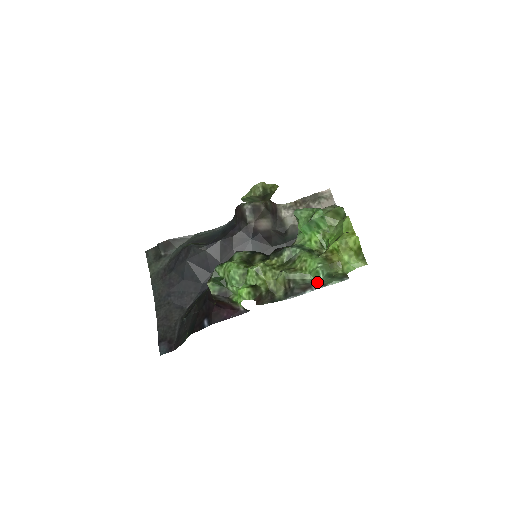
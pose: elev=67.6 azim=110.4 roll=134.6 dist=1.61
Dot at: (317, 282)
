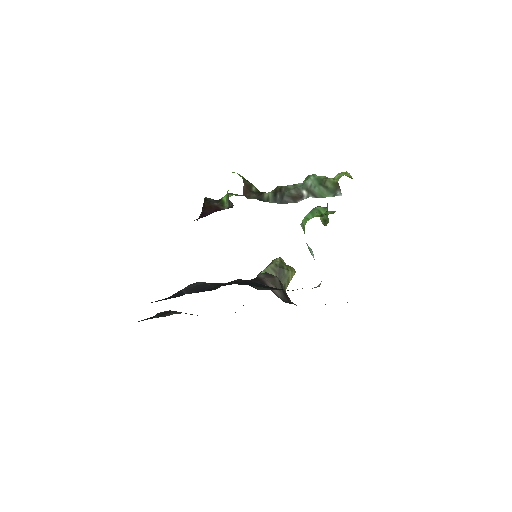
Dot at: (307, 181)
